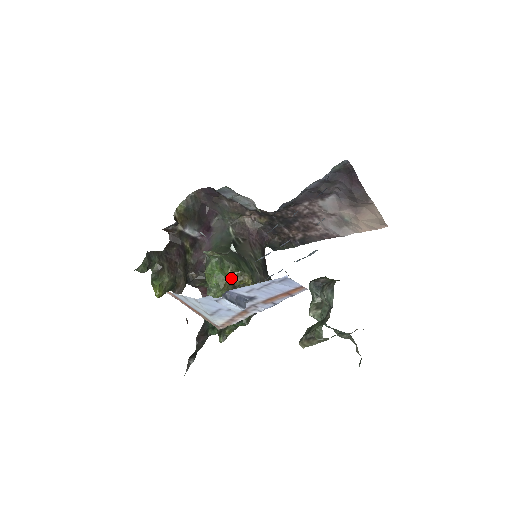
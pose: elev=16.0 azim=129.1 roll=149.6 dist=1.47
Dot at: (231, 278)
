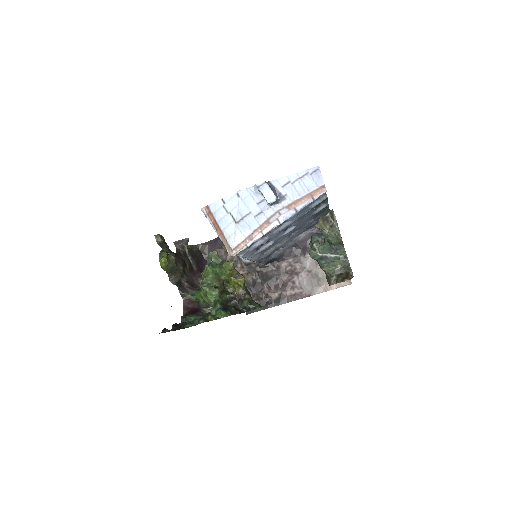
Dot at: (228, 273)
